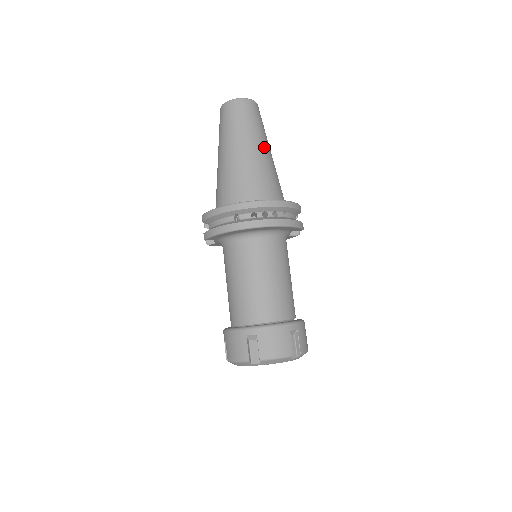
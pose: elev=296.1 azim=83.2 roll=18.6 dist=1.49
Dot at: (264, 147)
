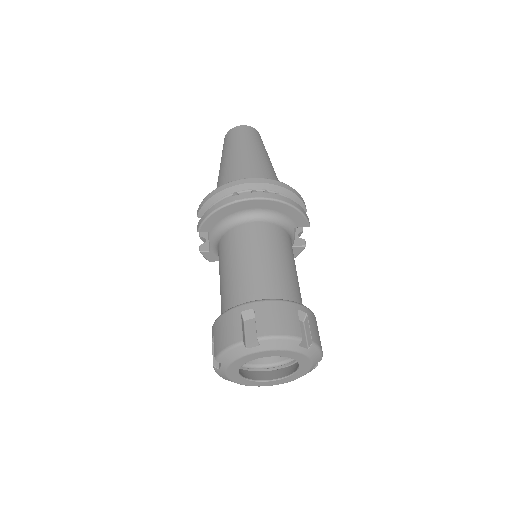
Dot at: (266, 158)
